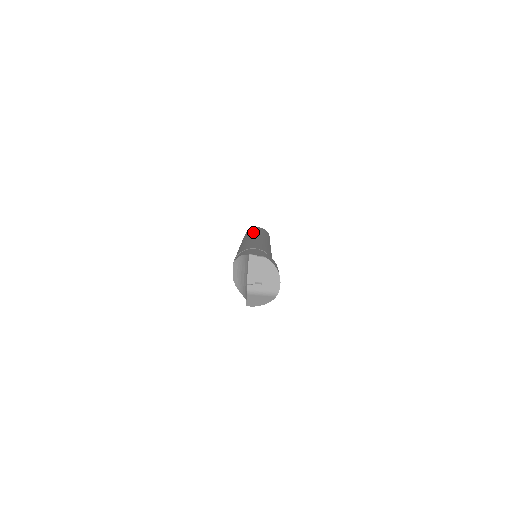
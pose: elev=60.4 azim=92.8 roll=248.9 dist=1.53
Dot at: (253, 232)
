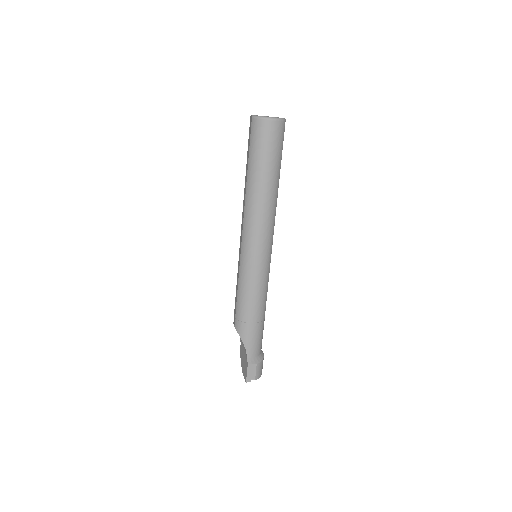
Dot at: (261, 194)
